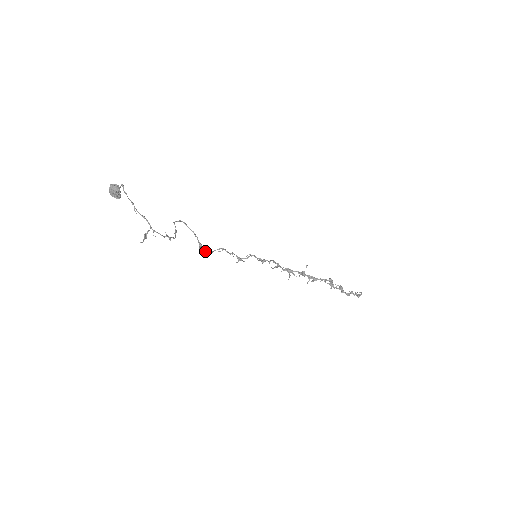
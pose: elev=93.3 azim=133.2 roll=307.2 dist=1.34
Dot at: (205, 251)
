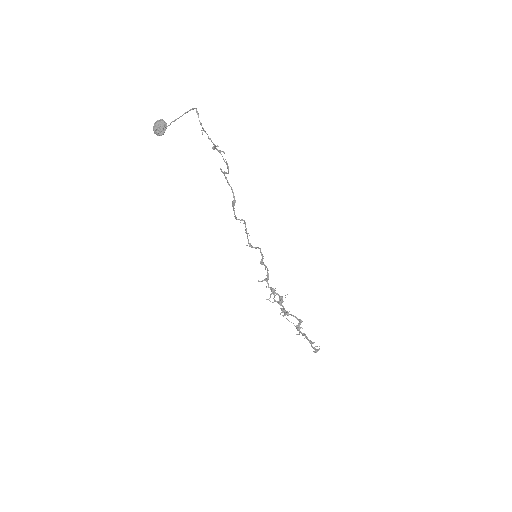
Dot at: (234, 211)
